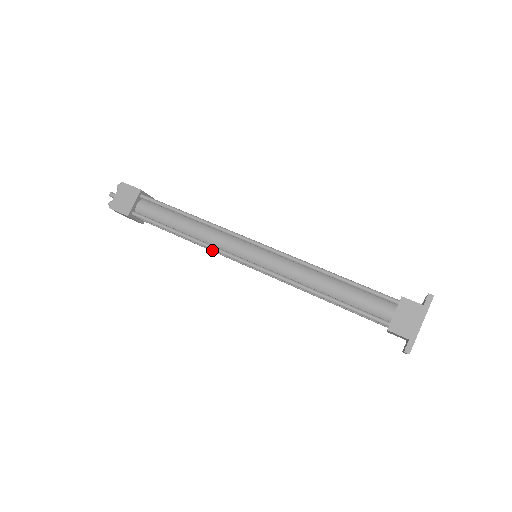
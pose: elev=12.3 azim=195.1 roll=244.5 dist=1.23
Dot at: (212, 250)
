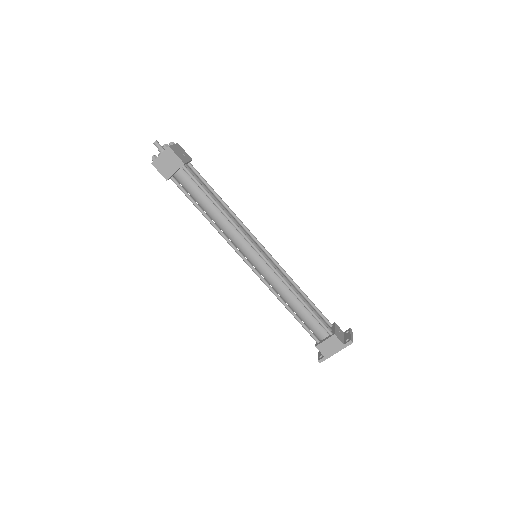
Dot at: occluded
